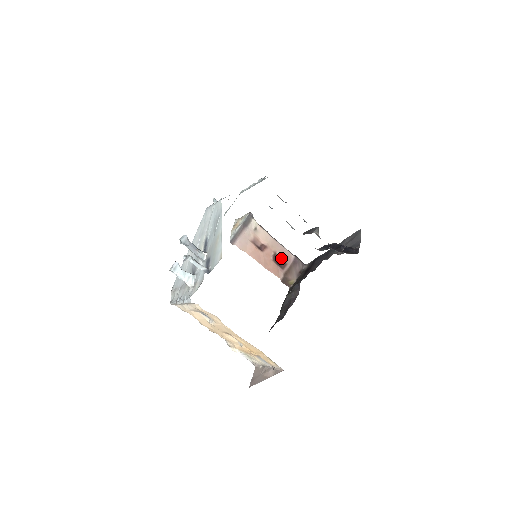
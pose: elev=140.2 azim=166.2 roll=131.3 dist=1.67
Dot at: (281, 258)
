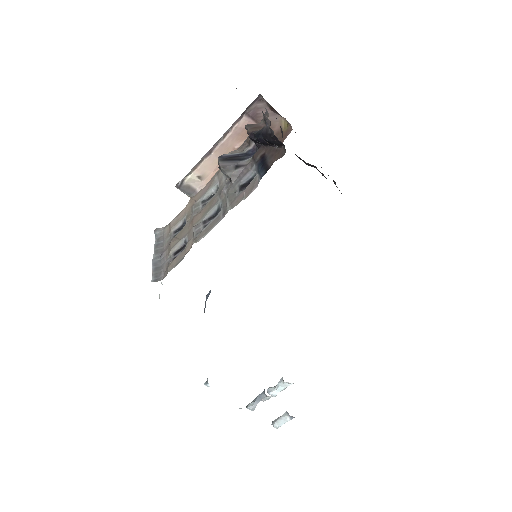
Dot at: (245, 139)
